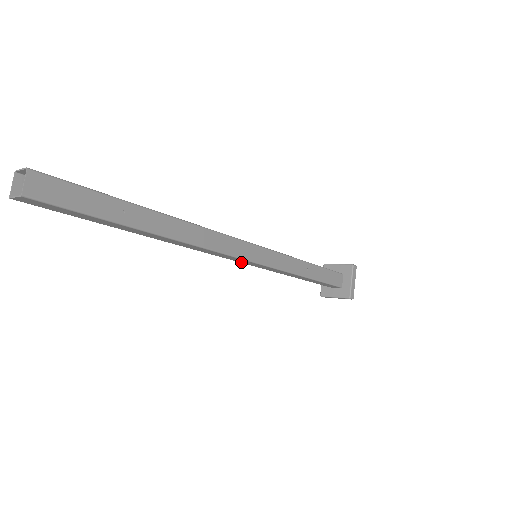
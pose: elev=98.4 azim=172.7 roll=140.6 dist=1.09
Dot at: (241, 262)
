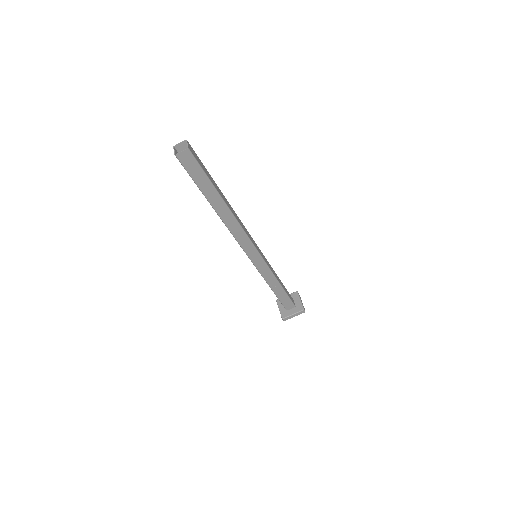
Dot at: occluded
